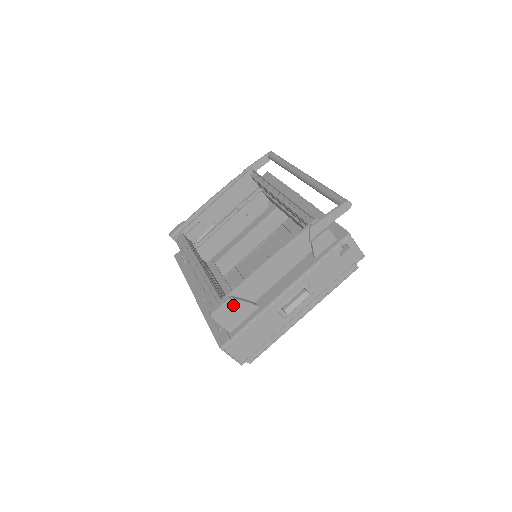
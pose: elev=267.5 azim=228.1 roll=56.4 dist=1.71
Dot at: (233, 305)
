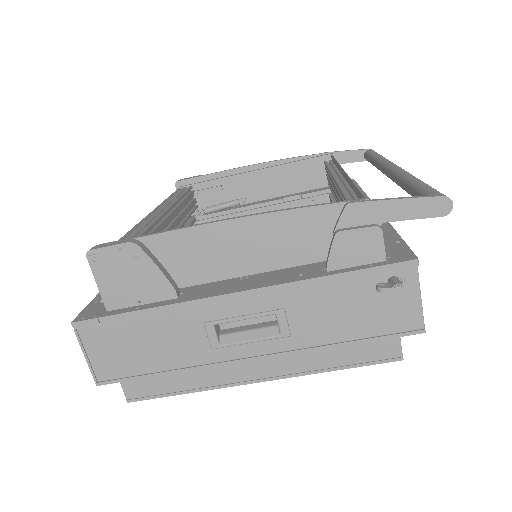
Dot at: (134, 260)
